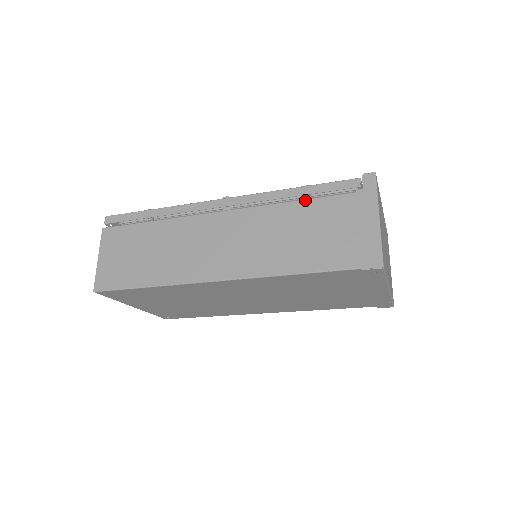
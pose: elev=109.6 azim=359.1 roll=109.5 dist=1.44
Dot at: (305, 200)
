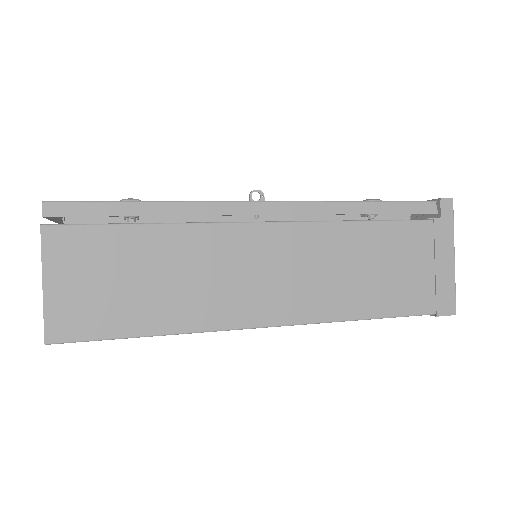
Dot at: (378, 222)
